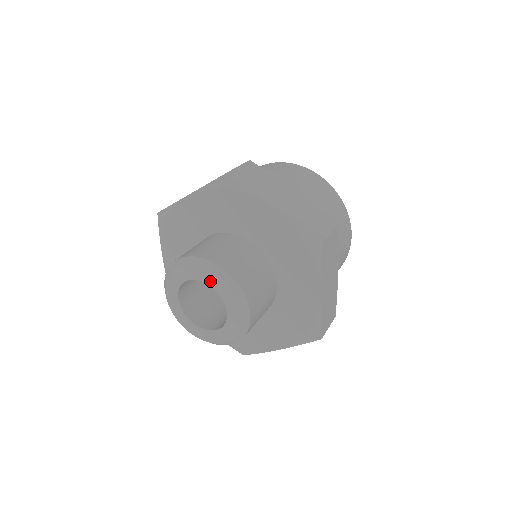
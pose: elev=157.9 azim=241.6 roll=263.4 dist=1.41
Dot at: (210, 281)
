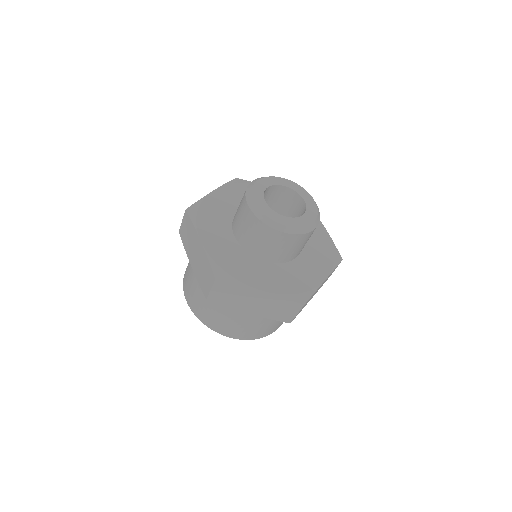
Dot at: (284, 183)
